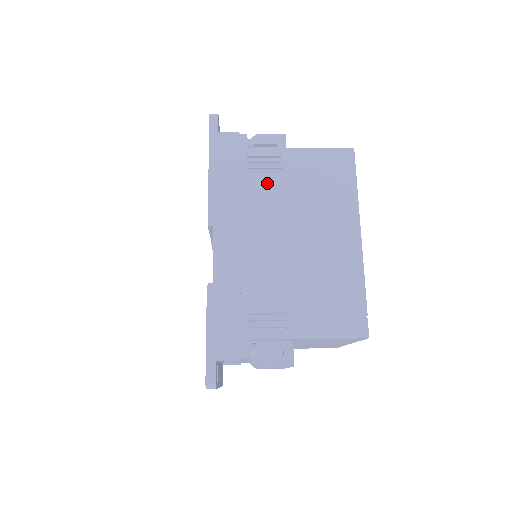
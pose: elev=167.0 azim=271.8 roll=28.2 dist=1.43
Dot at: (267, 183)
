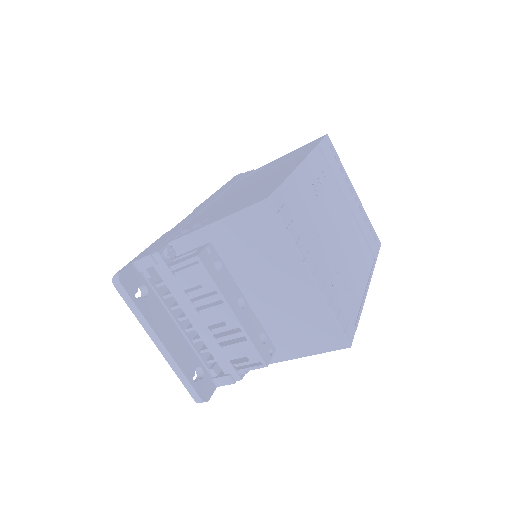
Dot at: (249, 177)
